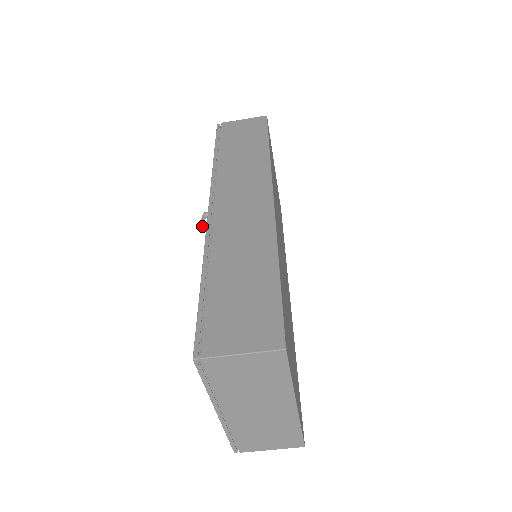
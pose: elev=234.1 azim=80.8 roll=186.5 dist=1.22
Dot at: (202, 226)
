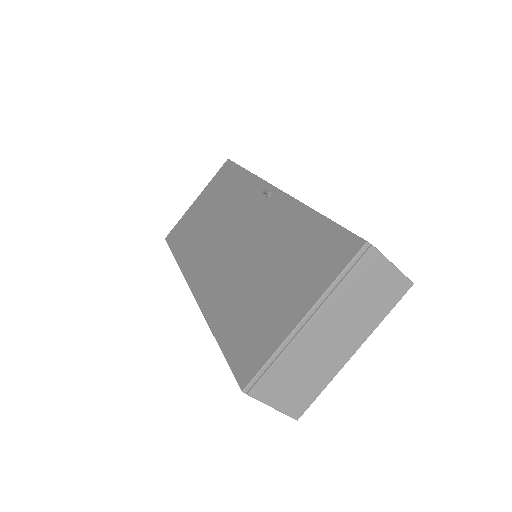
Dot at: (269, 194)
